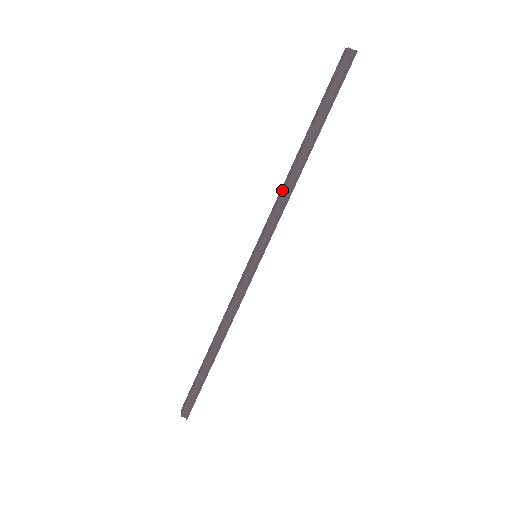
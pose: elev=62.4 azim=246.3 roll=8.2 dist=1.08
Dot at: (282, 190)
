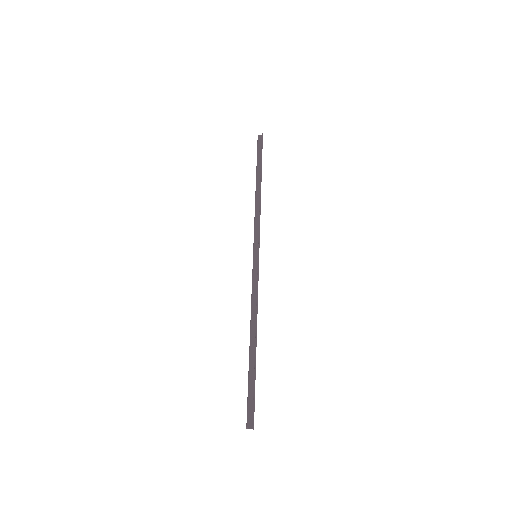
Dot at: occluded
